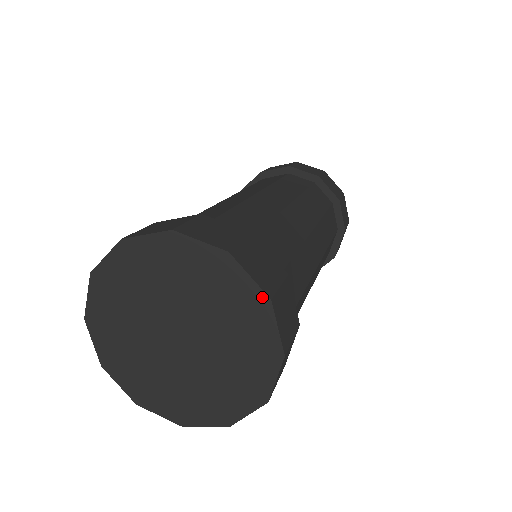
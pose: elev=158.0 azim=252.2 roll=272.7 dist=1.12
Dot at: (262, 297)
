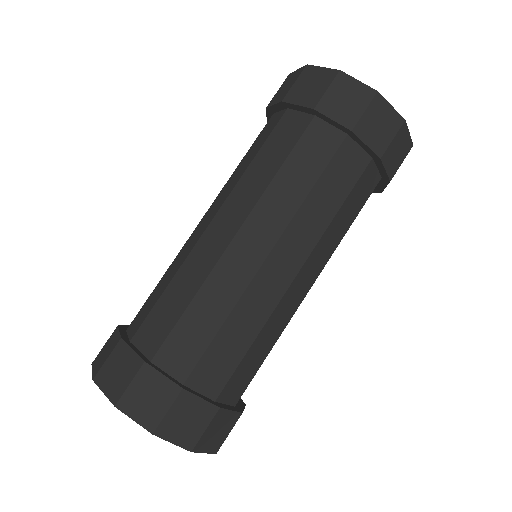
Dot at: (149, 430)
